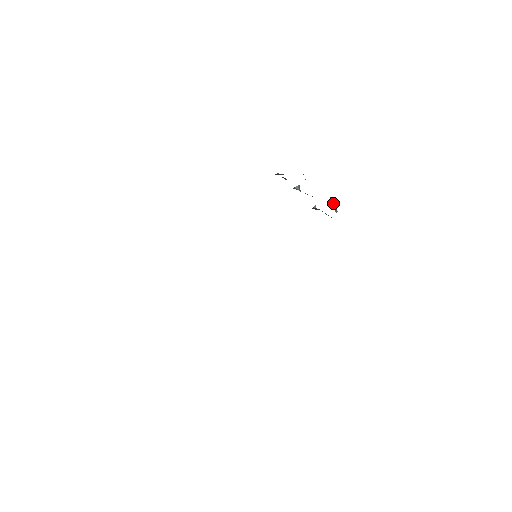
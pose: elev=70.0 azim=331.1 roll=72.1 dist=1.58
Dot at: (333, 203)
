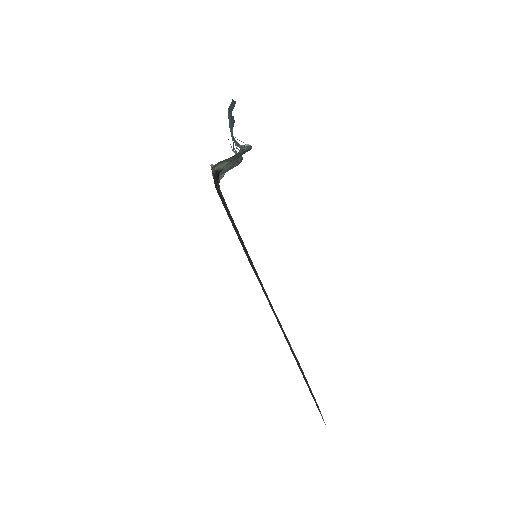
Dot at: (245, 146)
